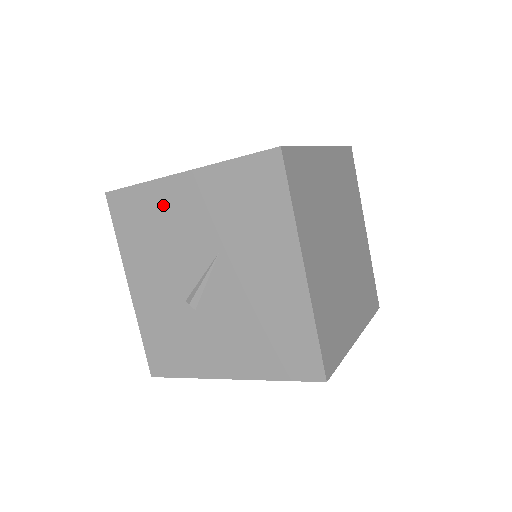
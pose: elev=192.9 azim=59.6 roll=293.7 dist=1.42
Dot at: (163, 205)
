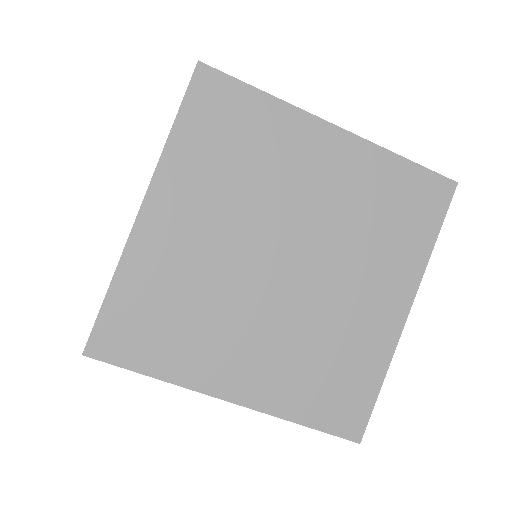
Dot at: occluded
